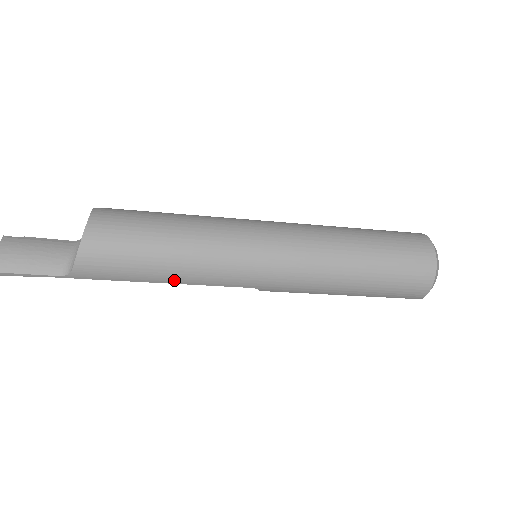
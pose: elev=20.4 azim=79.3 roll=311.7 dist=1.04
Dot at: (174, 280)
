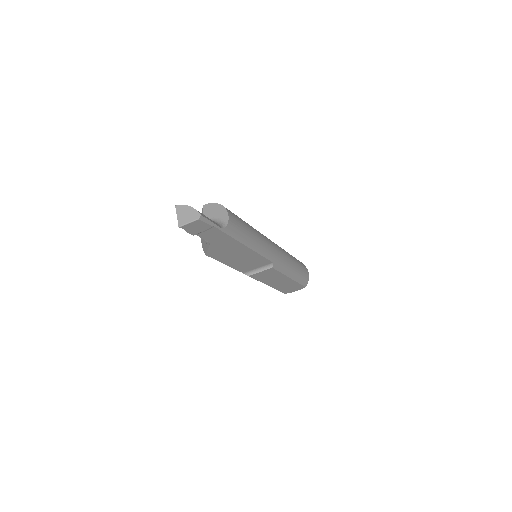
Dot at: (255, 247)
